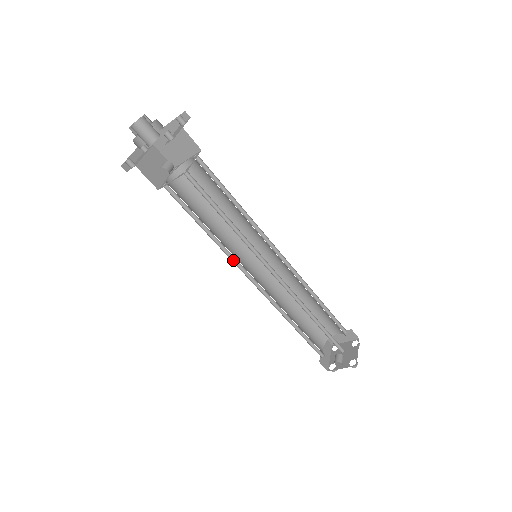
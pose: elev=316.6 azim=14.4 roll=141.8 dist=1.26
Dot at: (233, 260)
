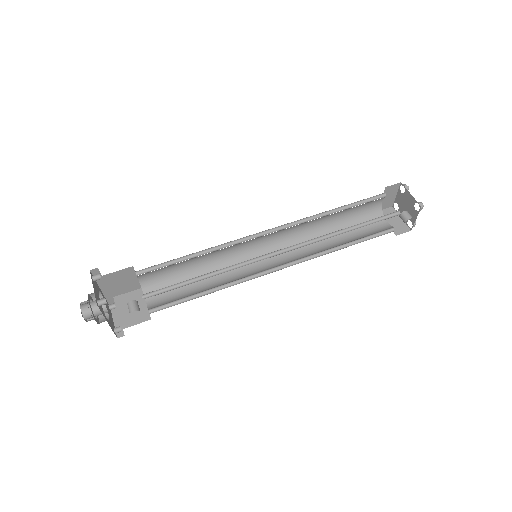
Dot at: (248, 279)
